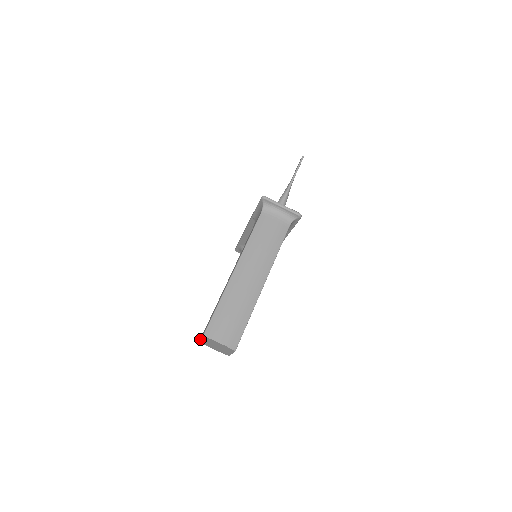
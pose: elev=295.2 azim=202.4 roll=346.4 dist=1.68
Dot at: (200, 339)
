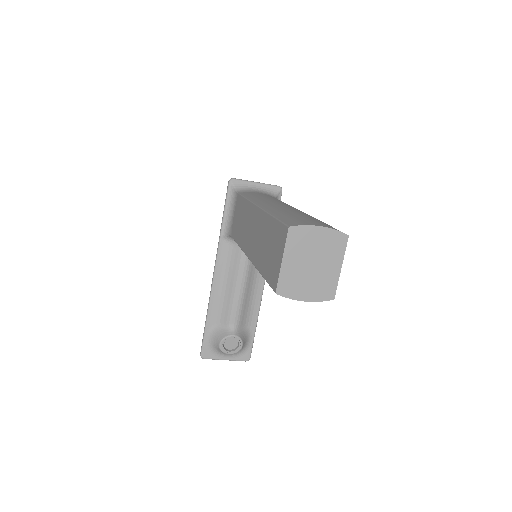
Dot at: (280, 266)
